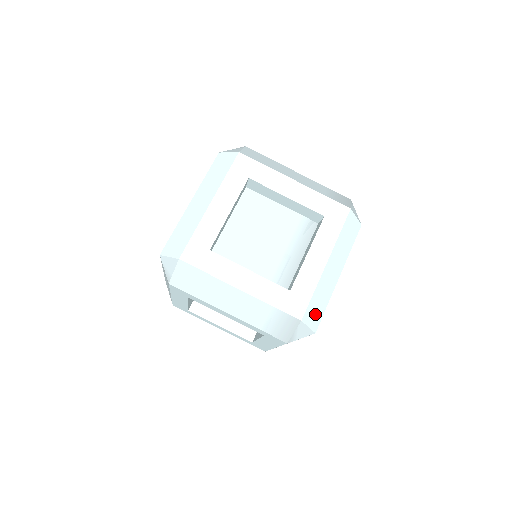
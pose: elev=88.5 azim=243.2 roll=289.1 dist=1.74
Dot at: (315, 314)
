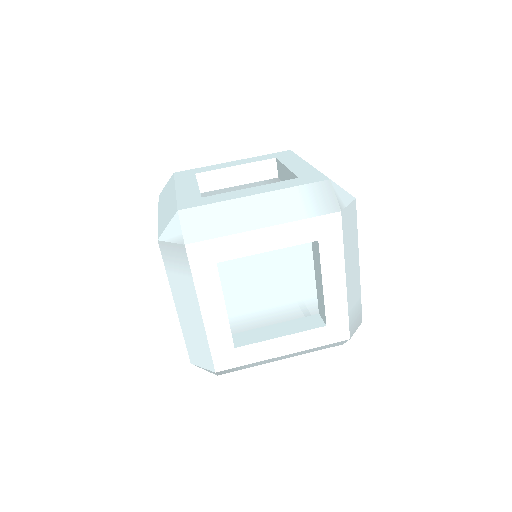
Dot at: occluded
